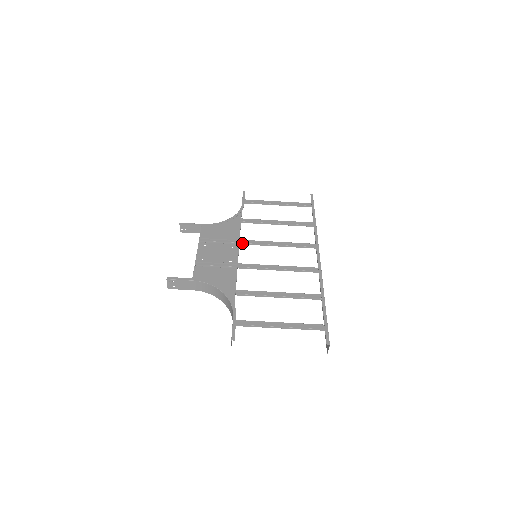
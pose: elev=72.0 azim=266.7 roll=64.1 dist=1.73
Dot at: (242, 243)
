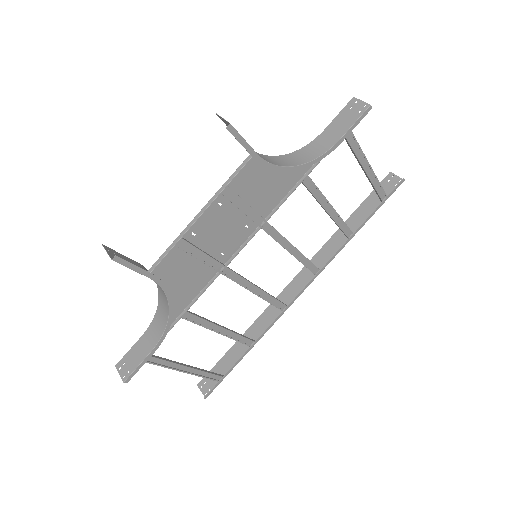
Dot at: (263, 229)
